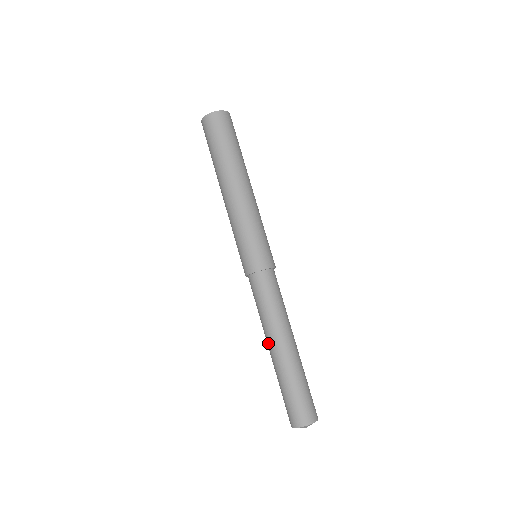
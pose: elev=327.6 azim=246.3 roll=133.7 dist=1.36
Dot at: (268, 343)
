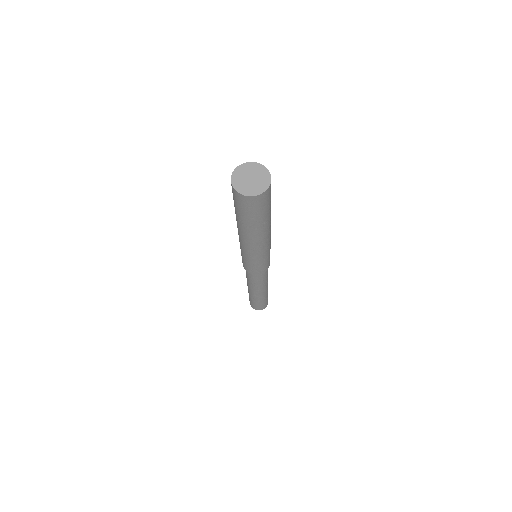
Dot at: (256, 293)
